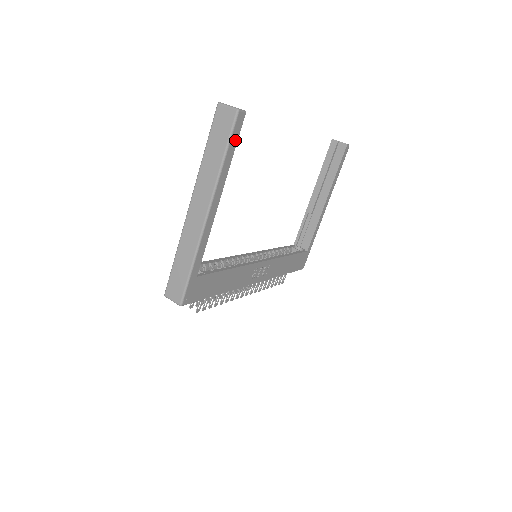
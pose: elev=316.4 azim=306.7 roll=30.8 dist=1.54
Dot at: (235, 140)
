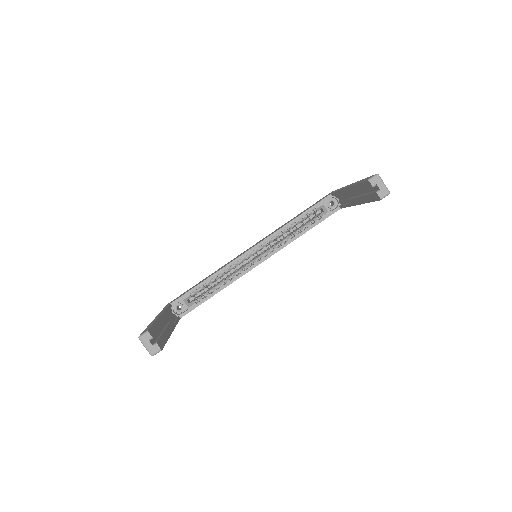
Dot at: occluded
